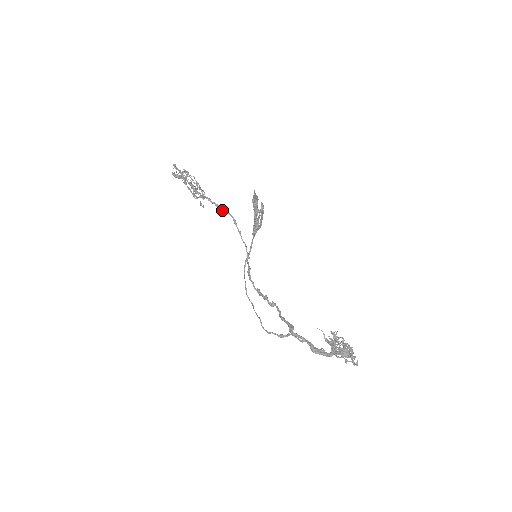
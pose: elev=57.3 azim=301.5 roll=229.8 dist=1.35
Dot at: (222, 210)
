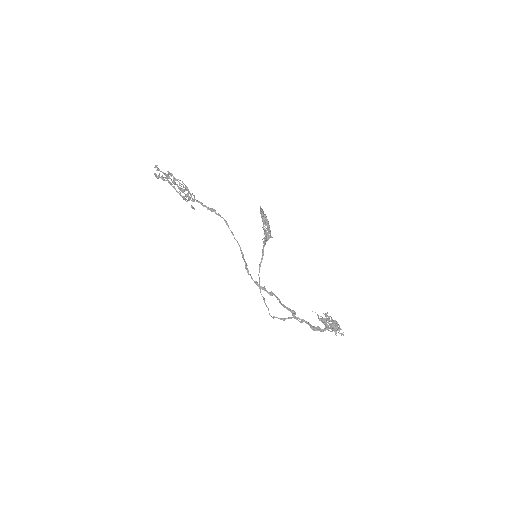
Dot at: occluded
